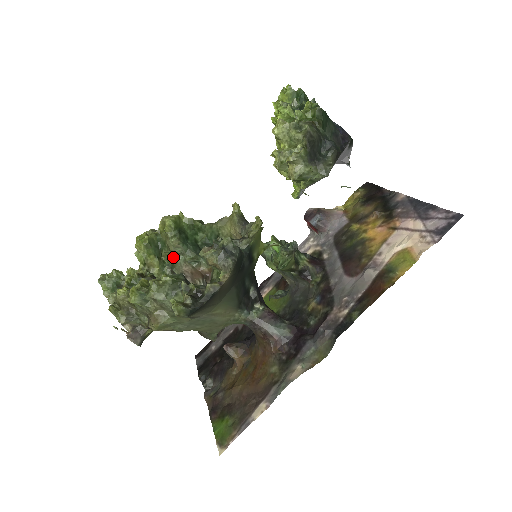
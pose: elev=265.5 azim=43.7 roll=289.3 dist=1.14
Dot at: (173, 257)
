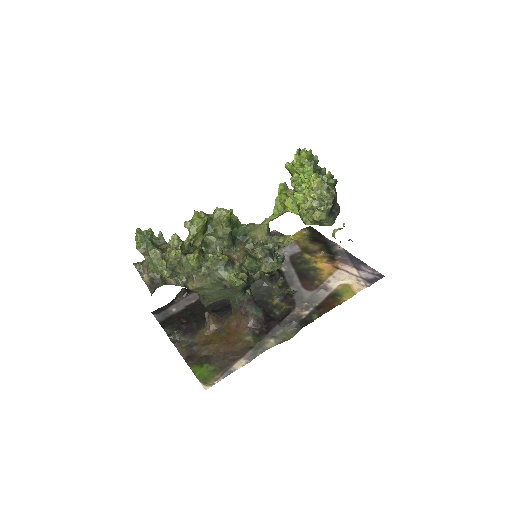
Dot at: (212, 238)
